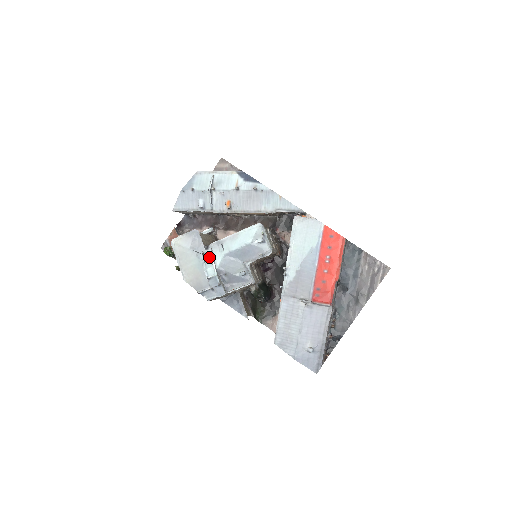
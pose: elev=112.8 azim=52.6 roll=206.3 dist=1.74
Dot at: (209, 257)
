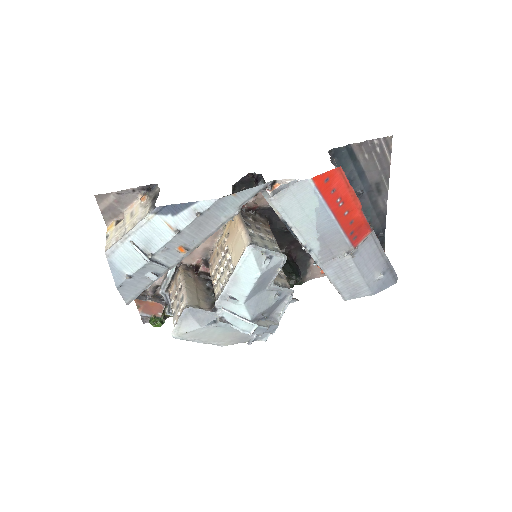
Dot at: (229, 316)
